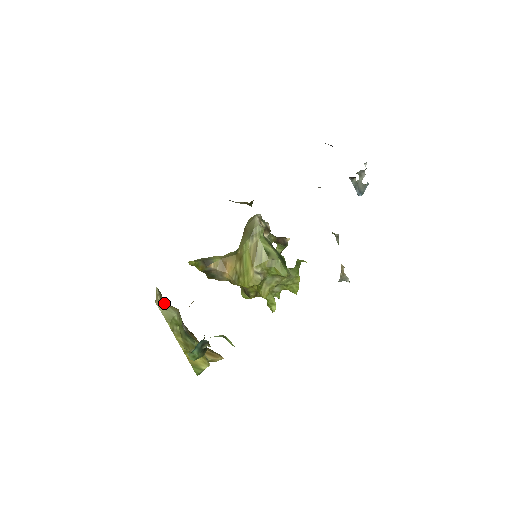
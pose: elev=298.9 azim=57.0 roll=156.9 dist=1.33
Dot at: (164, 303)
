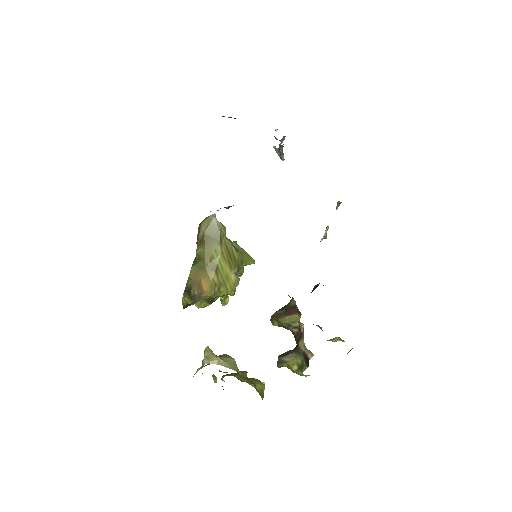
Dot at: (220, 357)
